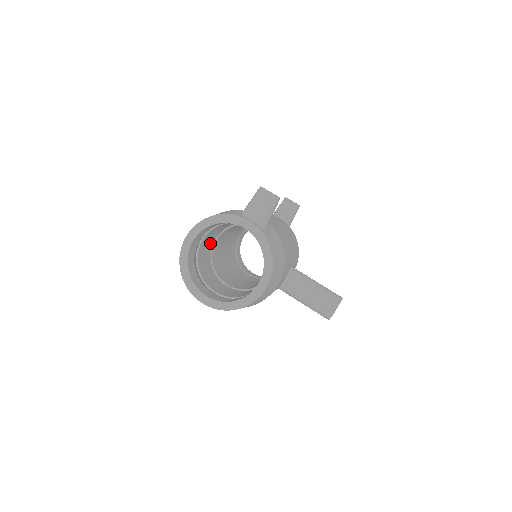
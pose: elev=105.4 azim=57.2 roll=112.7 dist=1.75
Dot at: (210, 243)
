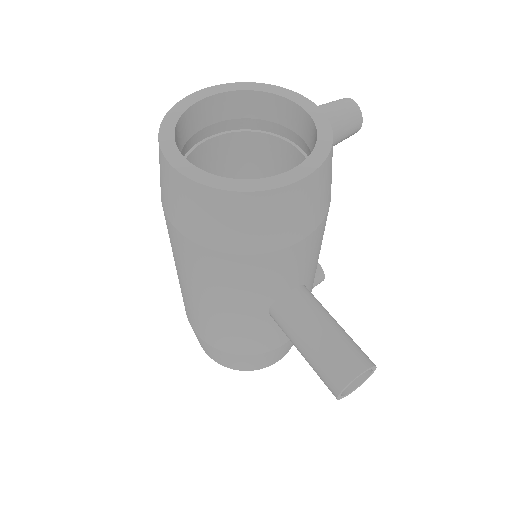
Dot at: occluded
